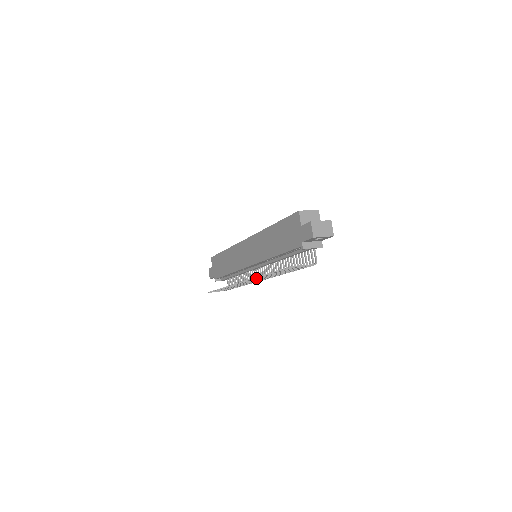
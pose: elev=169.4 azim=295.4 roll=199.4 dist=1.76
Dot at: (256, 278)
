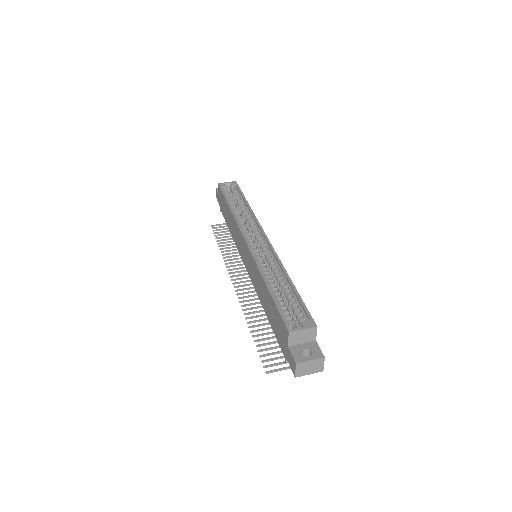
Dot at: (244, 310)
